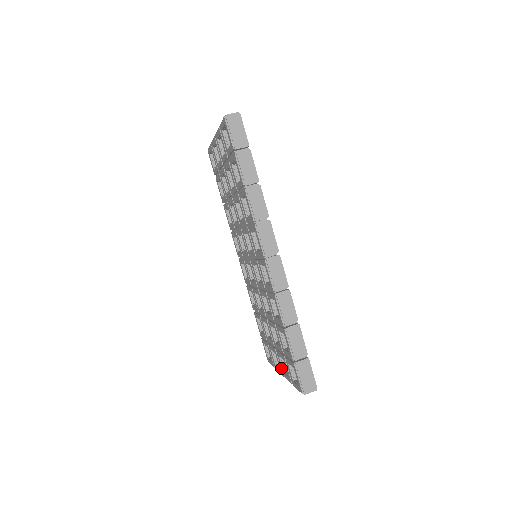
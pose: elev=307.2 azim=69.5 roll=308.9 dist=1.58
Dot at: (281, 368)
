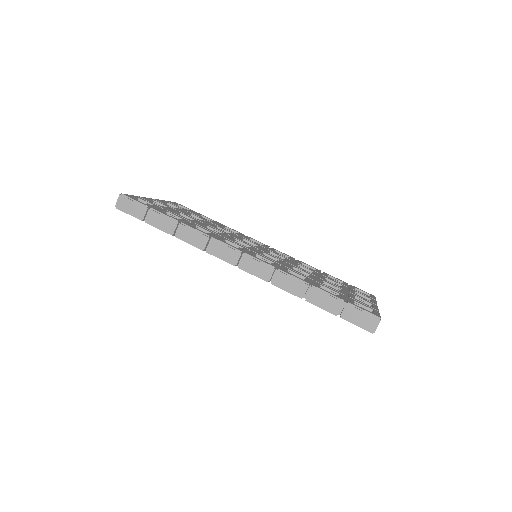
Dot at: occluded
